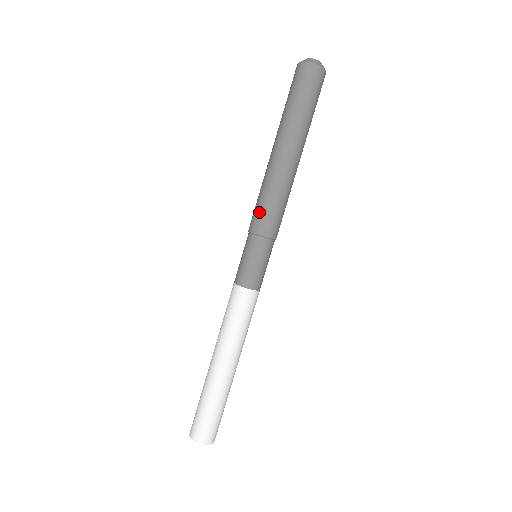
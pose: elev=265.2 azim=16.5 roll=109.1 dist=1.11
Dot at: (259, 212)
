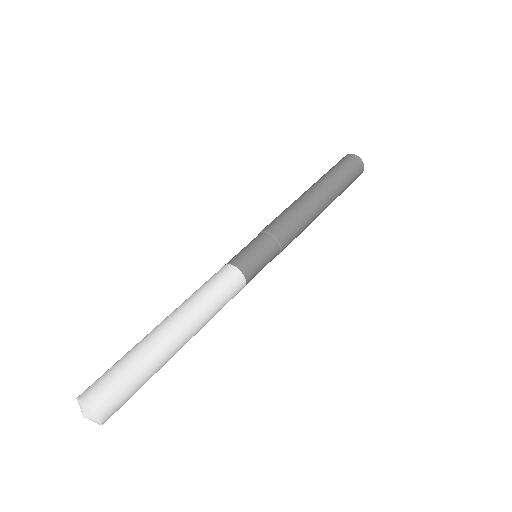
Dot at: (272, 221)
